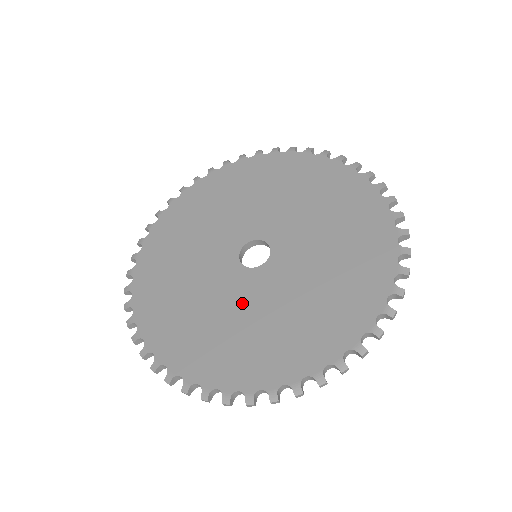
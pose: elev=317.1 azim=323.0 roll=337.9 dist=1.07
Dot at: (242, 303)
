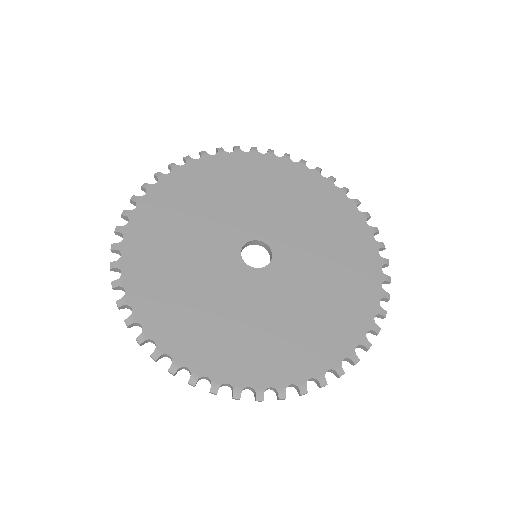
Dot at: (271, 302)
